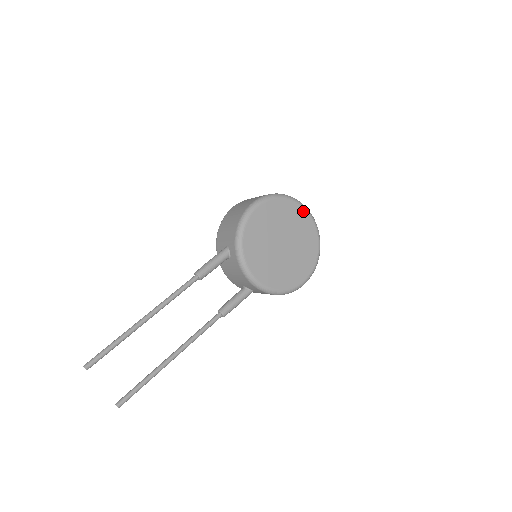
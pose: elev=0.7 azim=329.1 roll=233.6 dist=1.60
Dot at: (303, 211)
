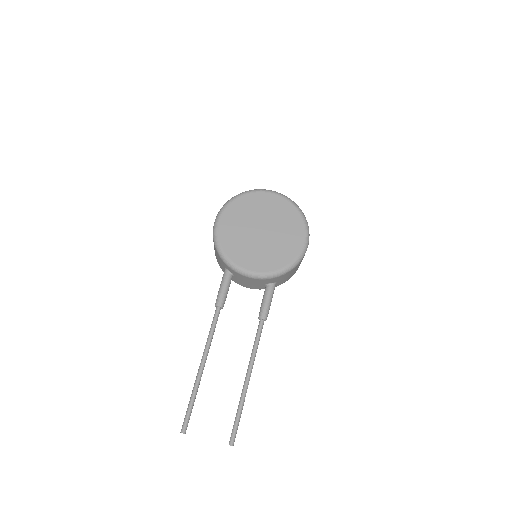
Dot at: (259, 194)
